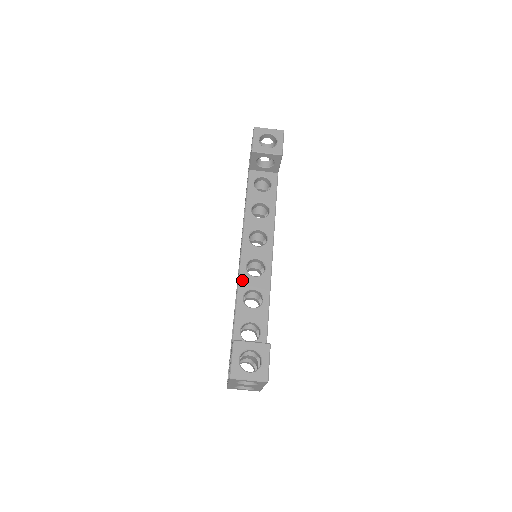
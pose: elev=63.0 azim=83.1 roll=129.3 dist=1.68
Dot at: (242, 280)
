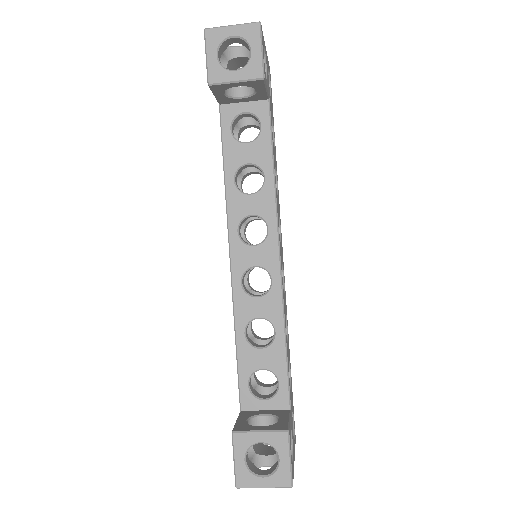
Dot at: (239, 306)
